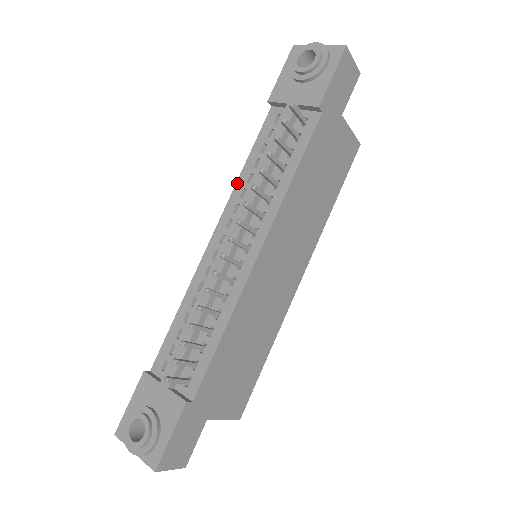
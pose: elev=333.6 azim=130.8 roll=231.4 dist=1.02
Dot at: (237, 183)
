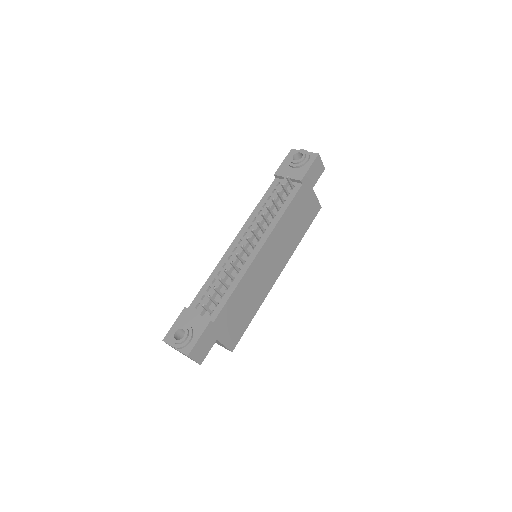
Dot at: (251, 214)
